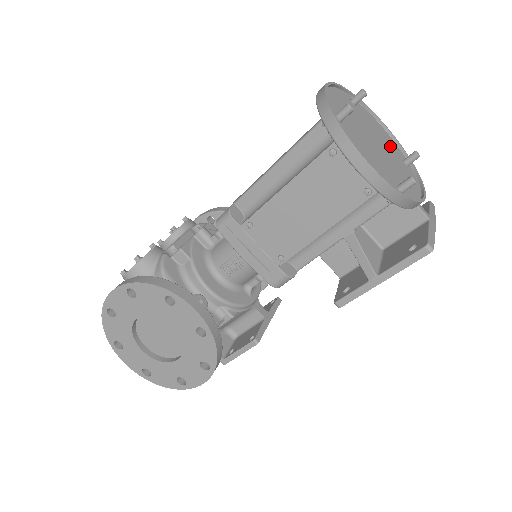
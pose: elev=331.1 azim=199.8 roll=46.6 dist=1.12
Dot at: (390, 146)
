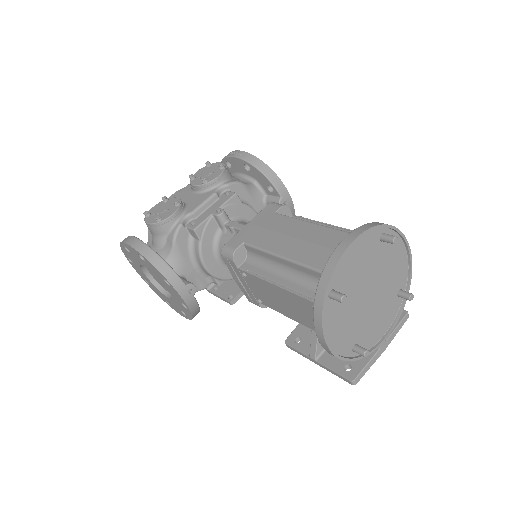
Dot at: (393, 280)
